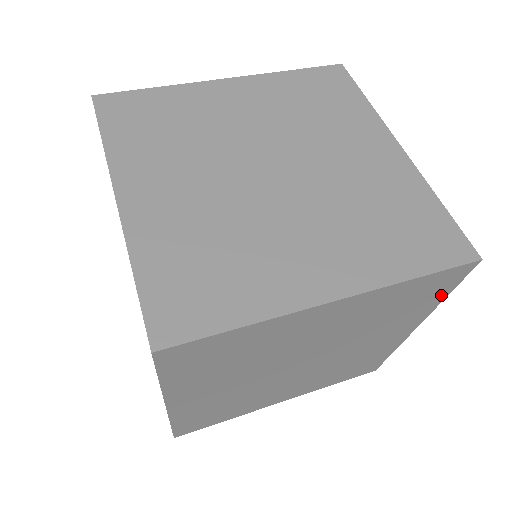
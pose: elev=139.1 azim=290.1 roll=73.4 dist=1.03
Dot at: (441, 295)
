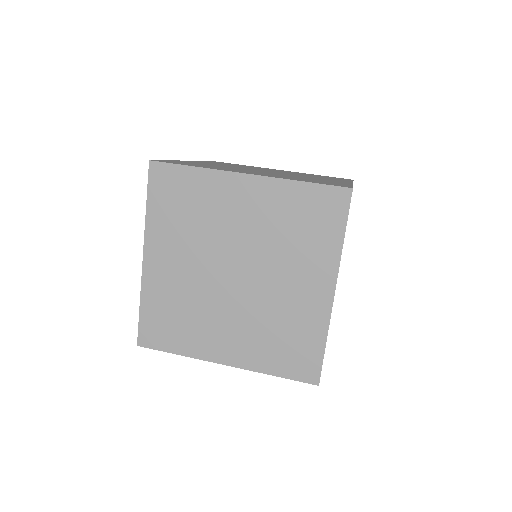
Dot at: (337, 232)
